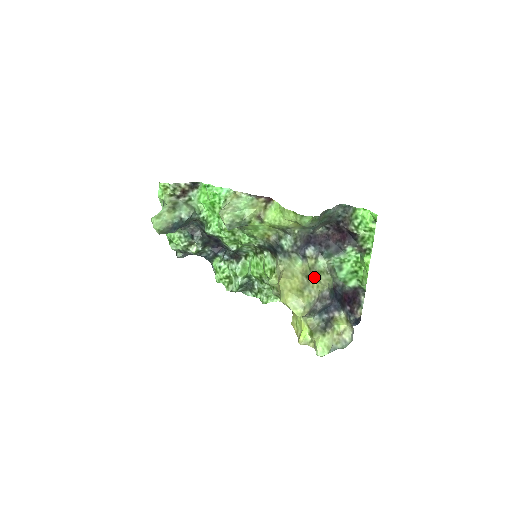
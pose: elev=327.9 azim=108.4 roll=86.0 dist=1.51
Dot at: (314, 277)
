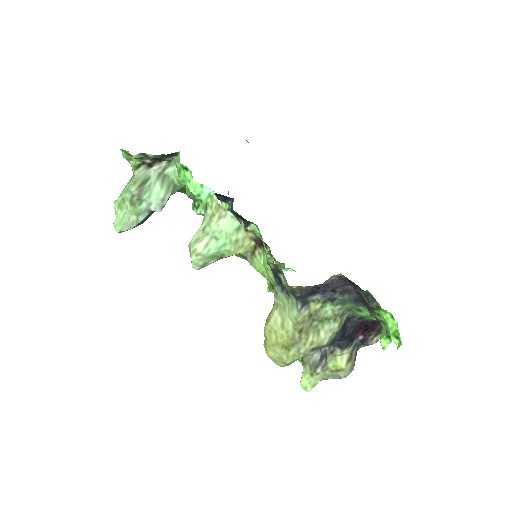
Dot at: (313, 327)
